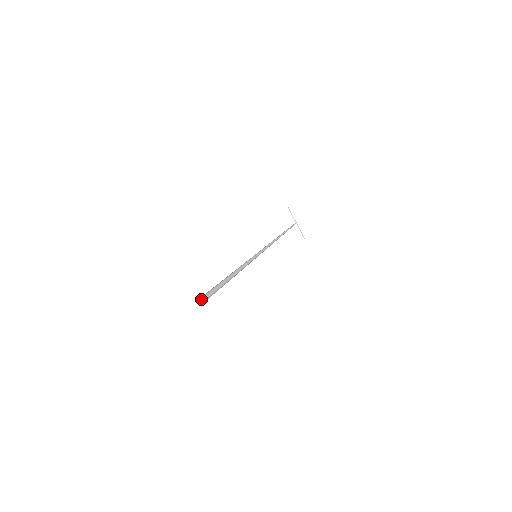
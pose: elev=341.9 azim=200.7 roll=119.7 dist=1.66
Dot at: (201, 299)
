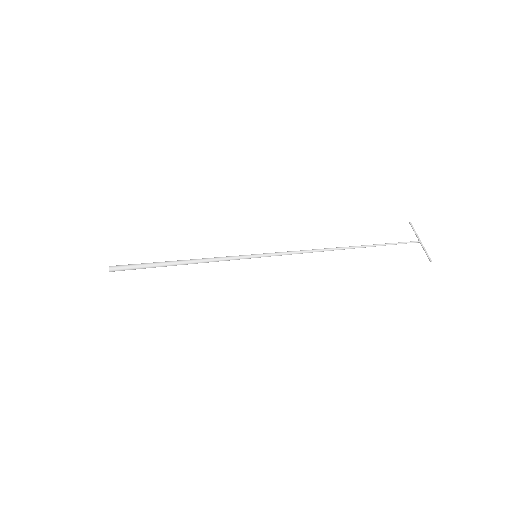
Dot at: (112, 270)
